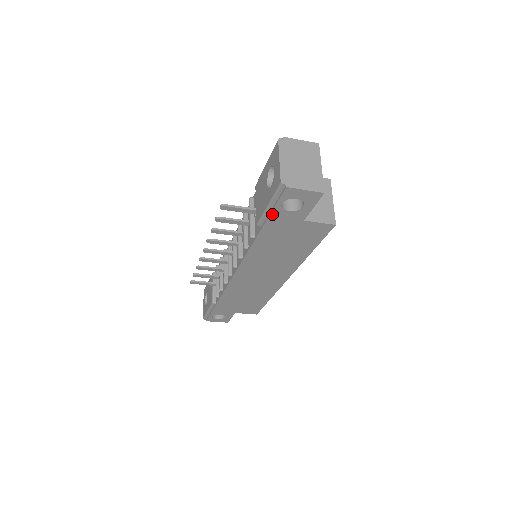
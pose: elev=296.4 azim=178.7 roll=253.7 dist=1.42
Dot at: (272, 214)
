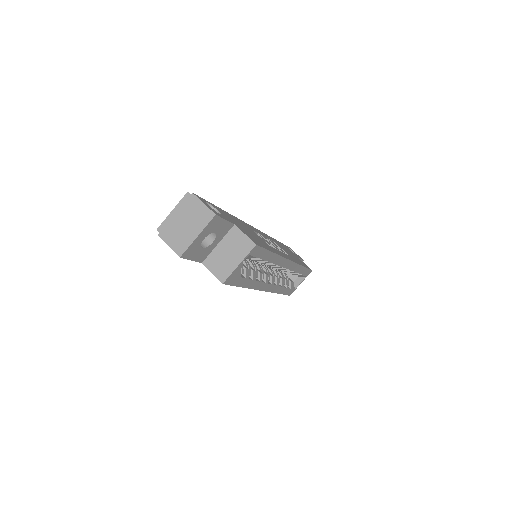
Dot at: occluded
